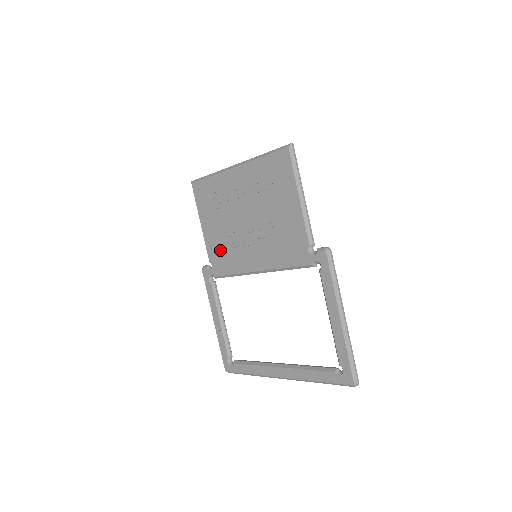
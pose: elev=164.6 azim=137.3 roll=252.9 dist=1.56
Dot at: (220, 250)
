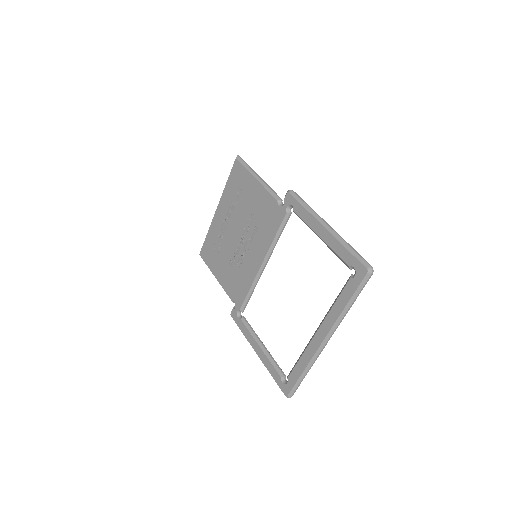
Dot at: (234, 281)
